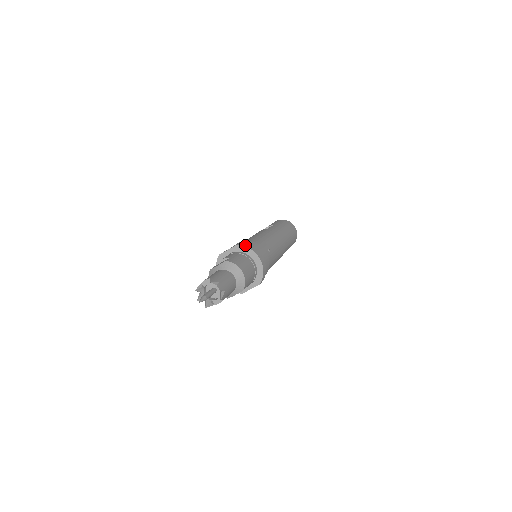
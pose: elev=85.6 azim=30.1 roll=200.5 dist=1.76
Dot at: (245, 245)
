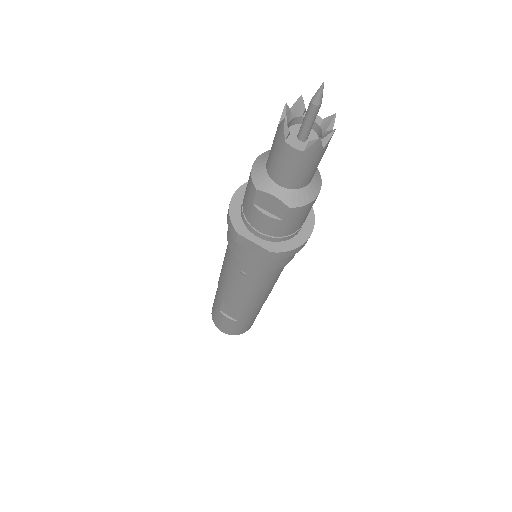
Dot at: (311, 208)
